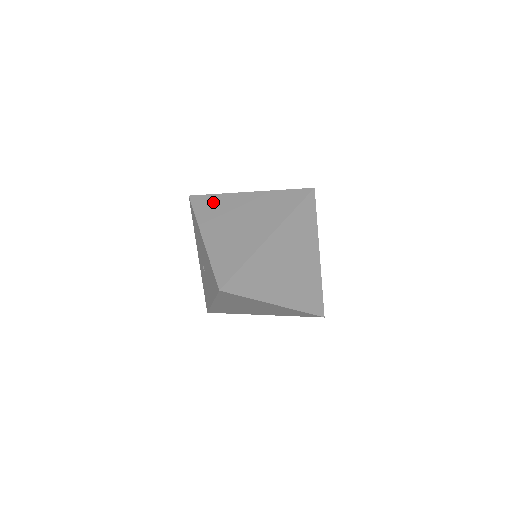
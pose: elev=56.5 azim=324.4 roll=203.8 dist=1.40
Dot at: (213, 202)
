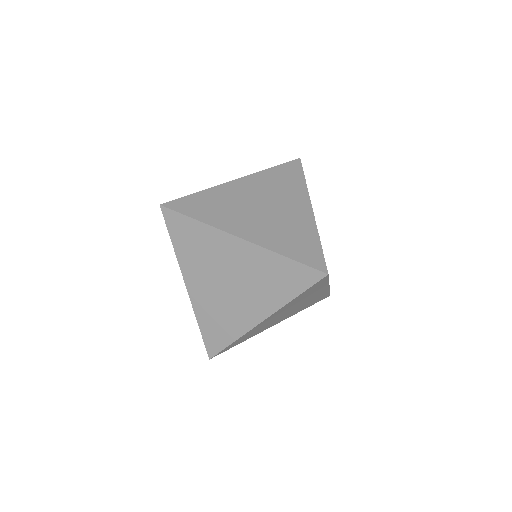
Dot at: occluded
